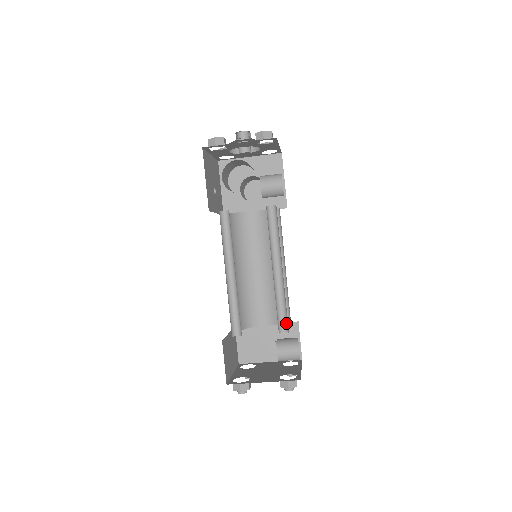
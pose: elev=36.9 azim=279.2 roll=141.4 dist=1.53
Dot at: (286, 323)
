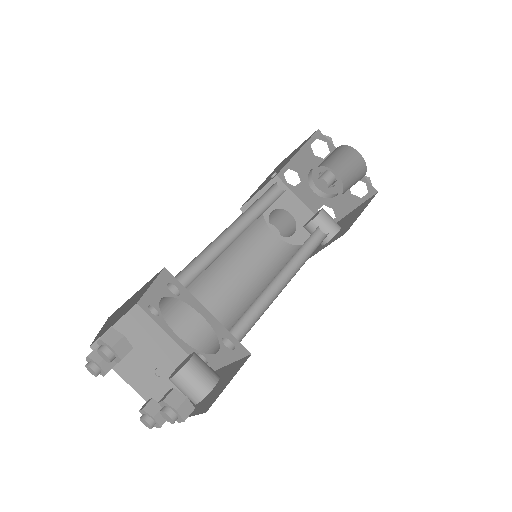
Dot at: (238, 338)
